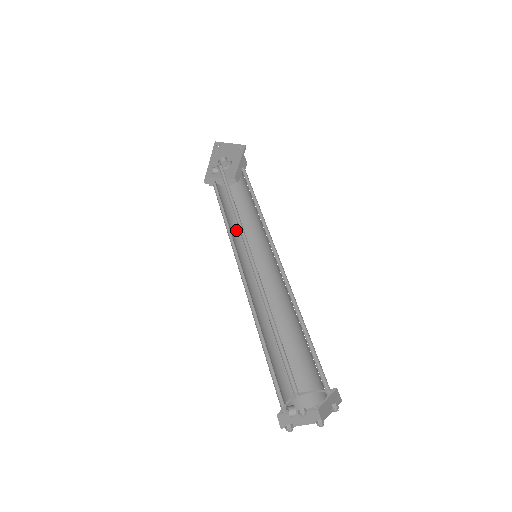
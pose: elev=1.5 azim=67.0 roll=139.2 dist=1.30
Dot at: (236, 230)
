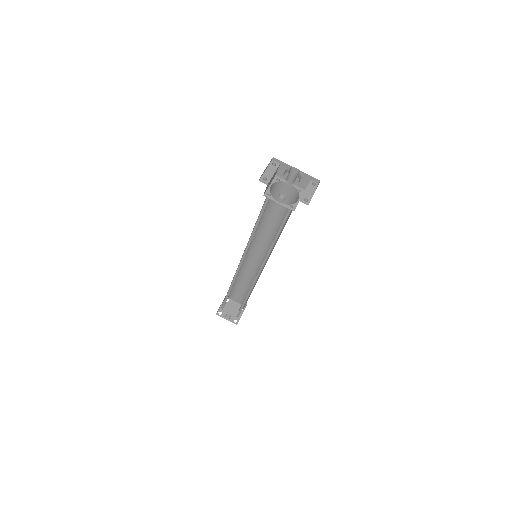
Dot at: occluded
